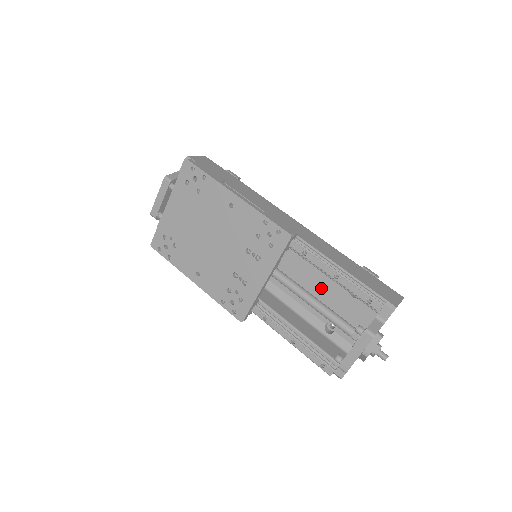
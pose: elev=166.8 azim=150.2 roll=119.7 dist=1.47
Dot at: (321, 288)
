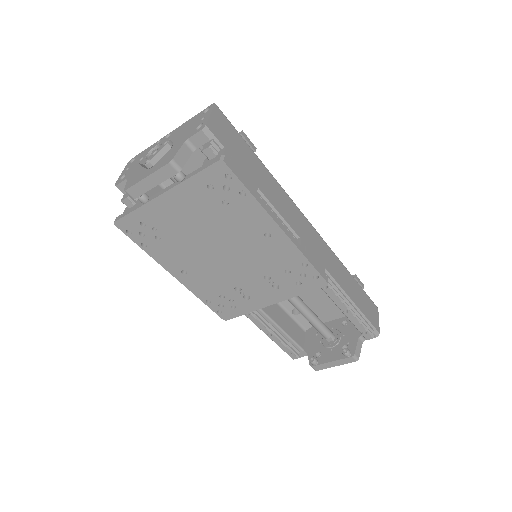
Dot at: occluded
